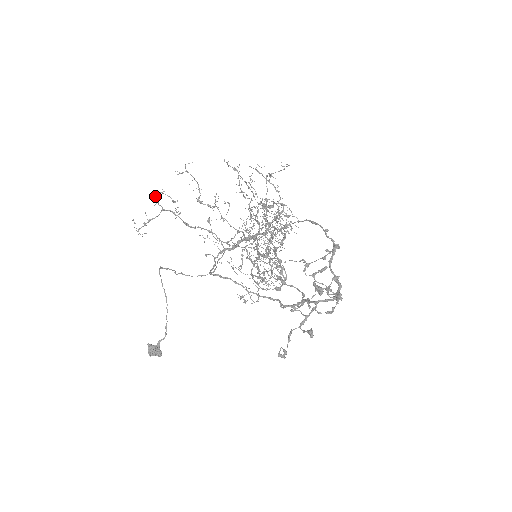
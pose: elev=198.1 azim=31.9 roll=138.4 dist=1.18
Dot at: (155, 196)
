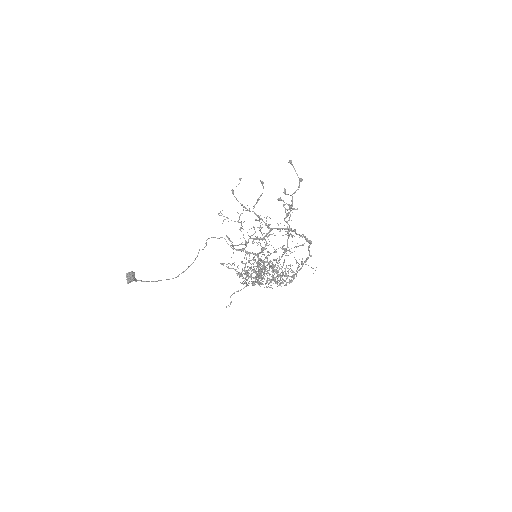
Dot at: (243, 210)
